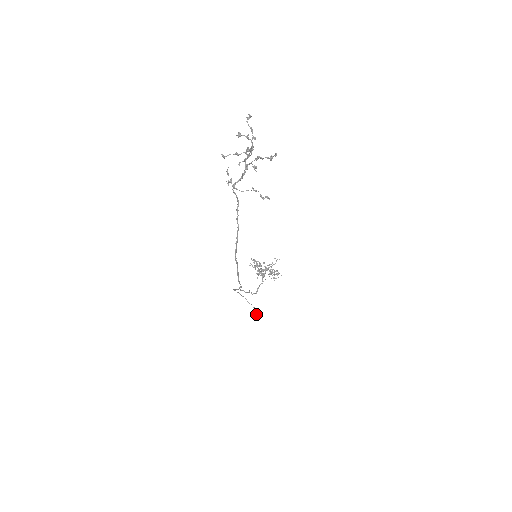
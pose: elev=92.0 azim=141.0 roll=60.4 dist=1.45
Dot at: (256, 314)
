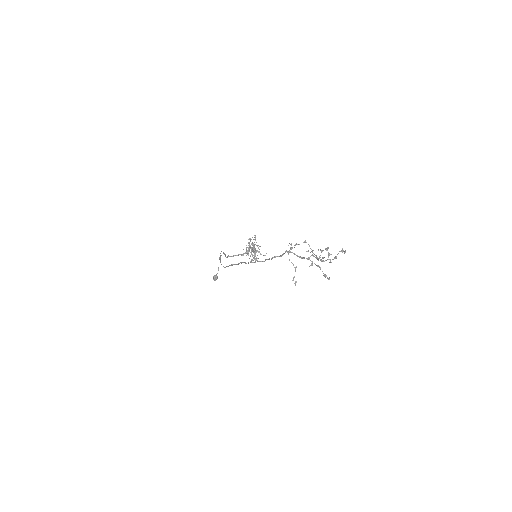
Dot at: (214, 279)
